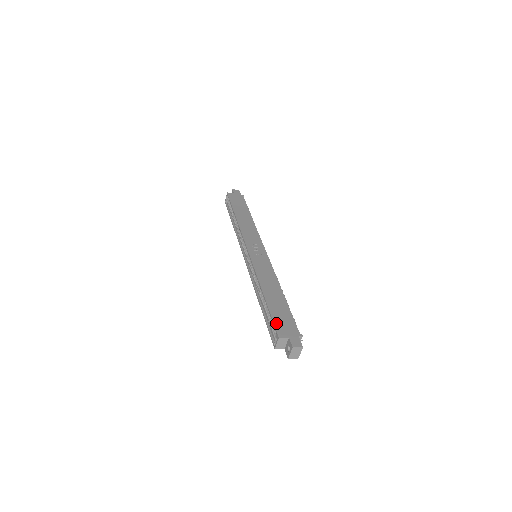
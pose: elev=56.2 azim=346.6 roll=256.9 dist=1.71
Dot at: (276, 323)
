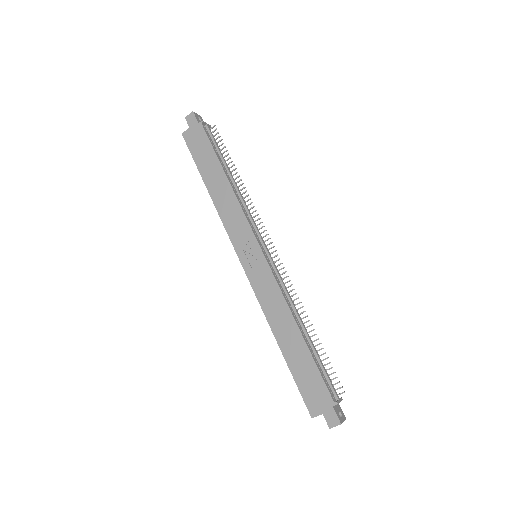
Dot at: (304, 395)
